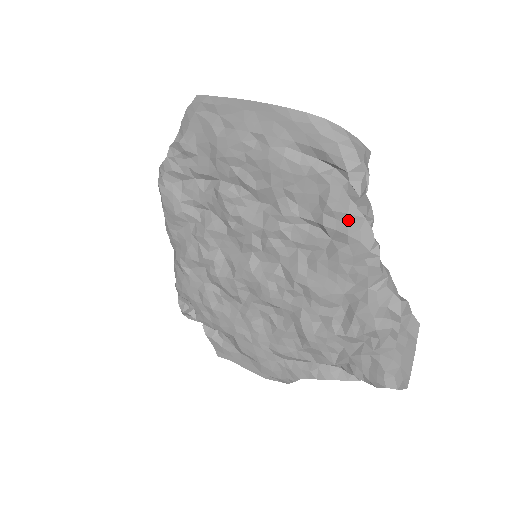
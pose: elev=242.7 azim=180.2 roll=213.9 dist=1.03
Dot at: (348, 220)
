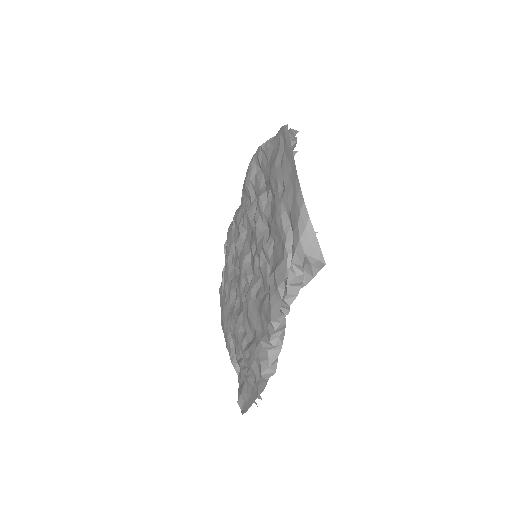
Dot at: (276, 291)
